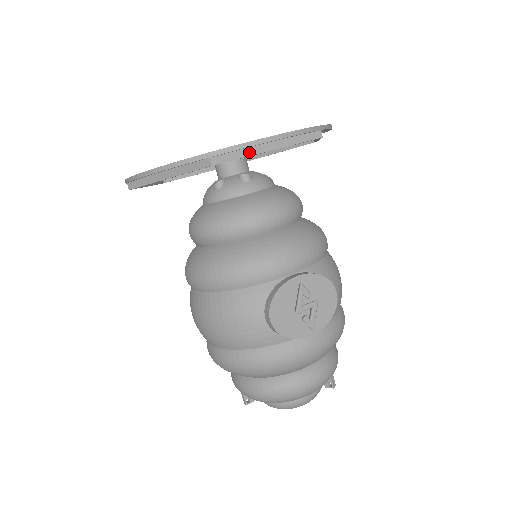
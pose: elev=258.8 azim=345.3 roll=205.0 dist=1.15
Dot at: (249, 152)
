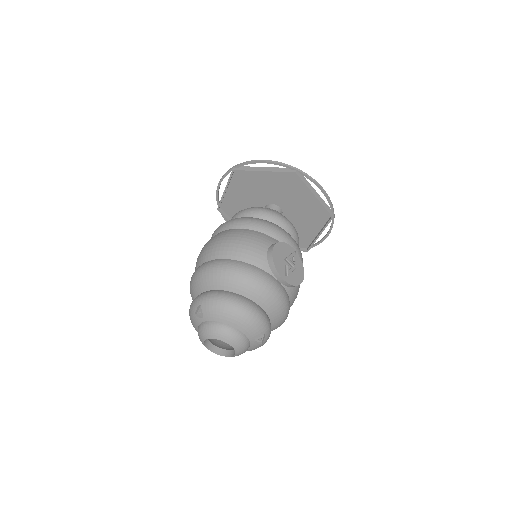
Dot at: (308, 186)
